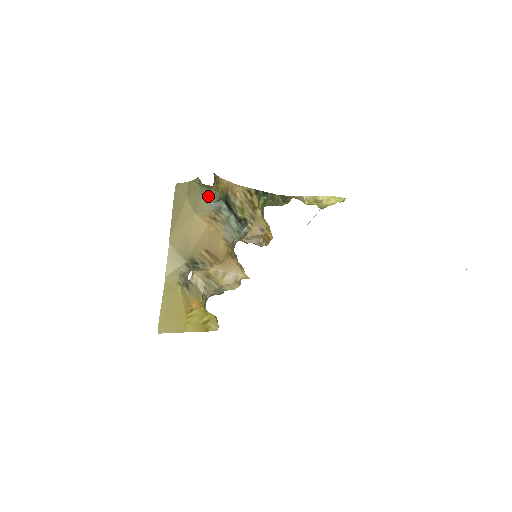
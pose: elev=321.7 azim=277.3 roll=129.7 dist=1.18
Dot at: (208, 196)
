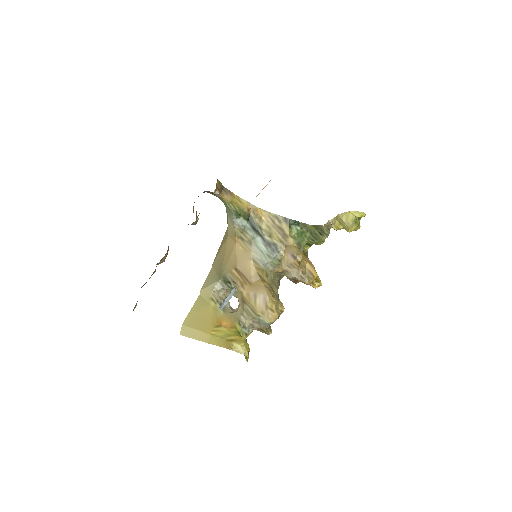
Dot at: (229, 213)
